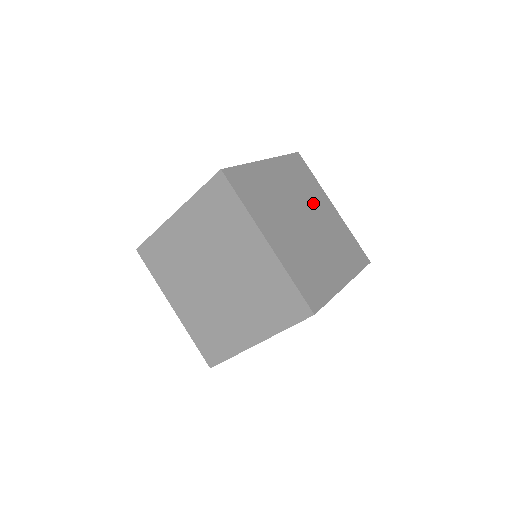
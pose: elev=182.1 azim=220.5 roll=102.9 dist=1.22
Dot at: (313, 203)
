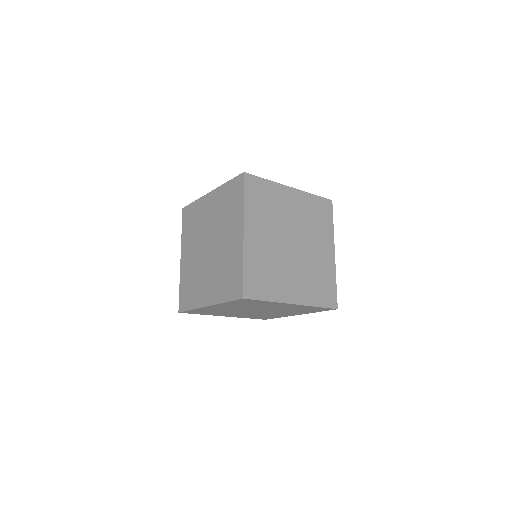
Dot at: (284, 214)
